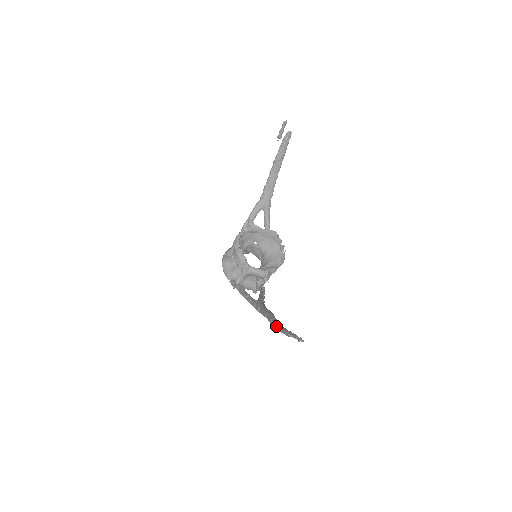
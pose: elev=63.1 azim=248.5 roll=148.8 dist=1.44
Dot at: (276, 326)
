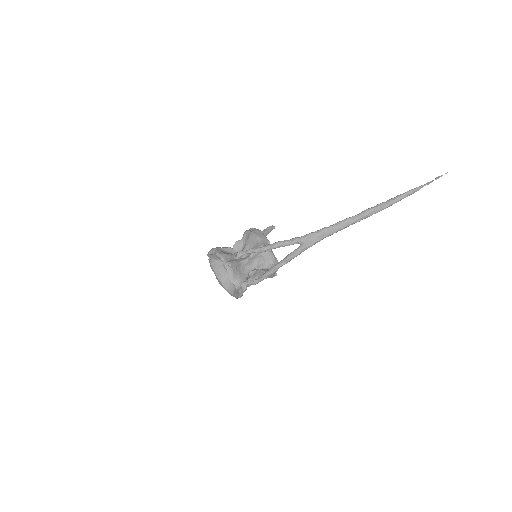
Dot at: (387, 200)
